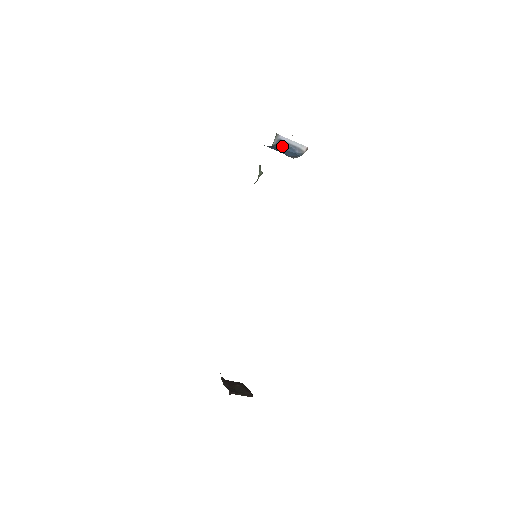
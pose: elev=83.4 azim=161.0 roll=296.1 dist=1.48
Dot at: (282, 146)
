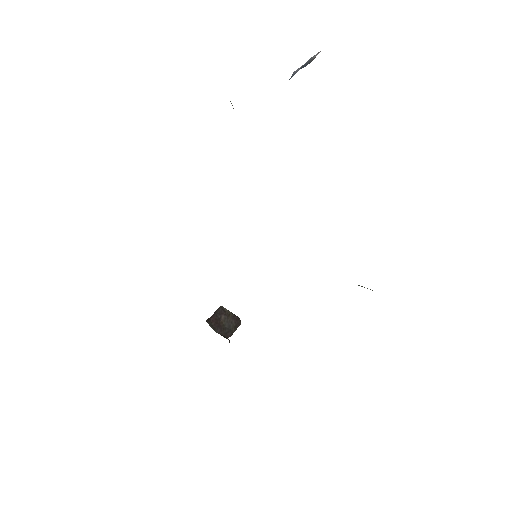
Dot at: occluded
